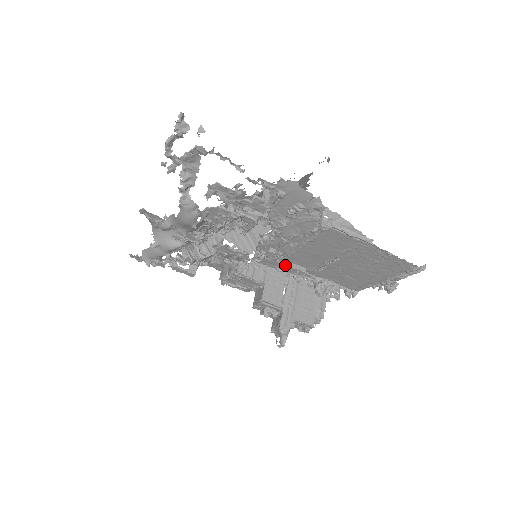
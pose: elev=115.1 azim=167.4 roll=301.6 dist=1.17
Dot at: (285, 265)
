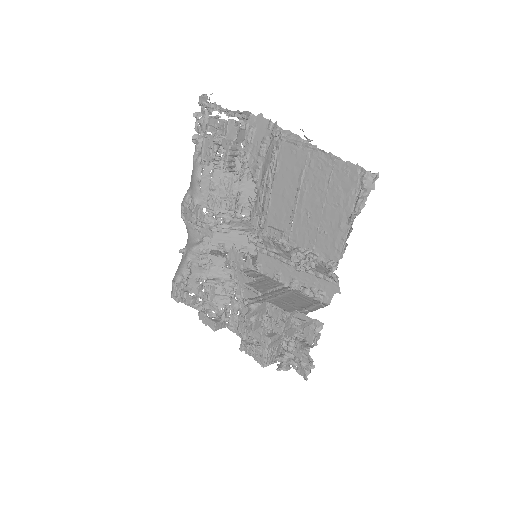
Dot at: (281, 266)
